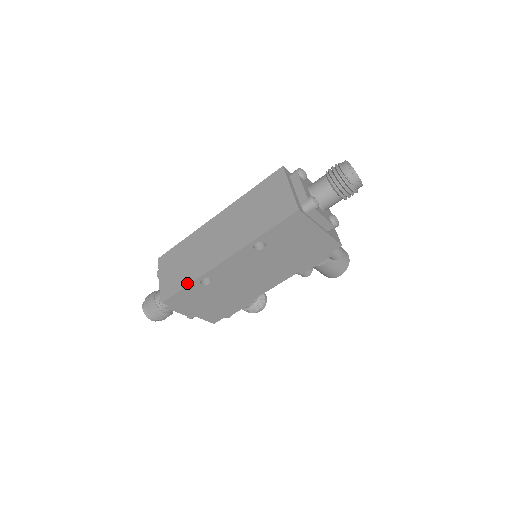
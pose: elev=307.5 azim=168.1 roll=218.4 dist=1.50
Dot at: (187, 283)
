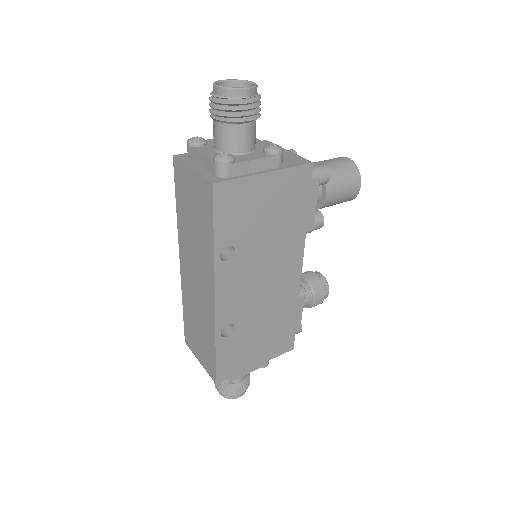
Dot at: (213, 349)
